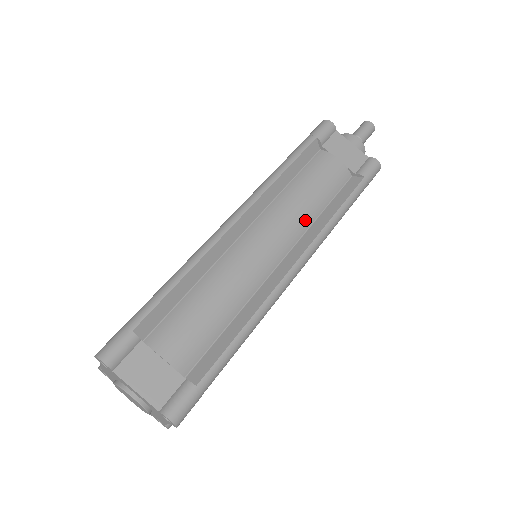
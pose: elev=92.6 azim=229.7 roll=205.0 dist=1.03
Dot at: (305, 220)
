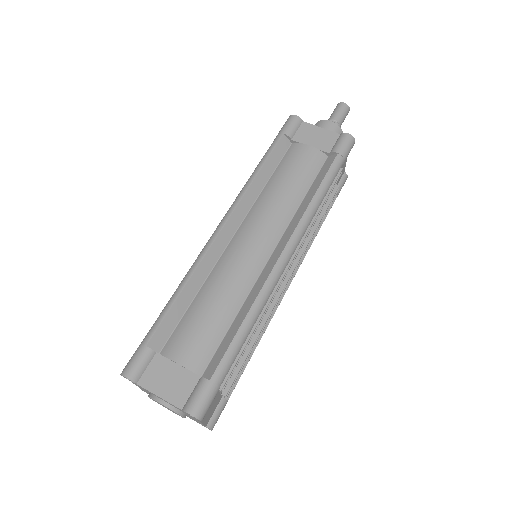
Dot at: (288, 209)
